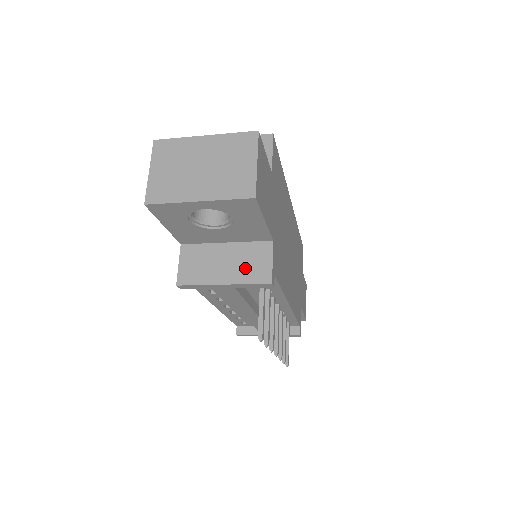
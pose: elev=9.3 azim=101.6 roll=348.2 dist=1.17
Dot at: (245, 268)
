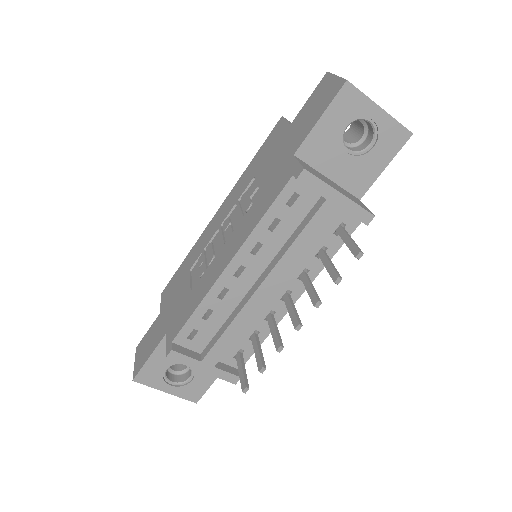
Dot at: (351, 197)
